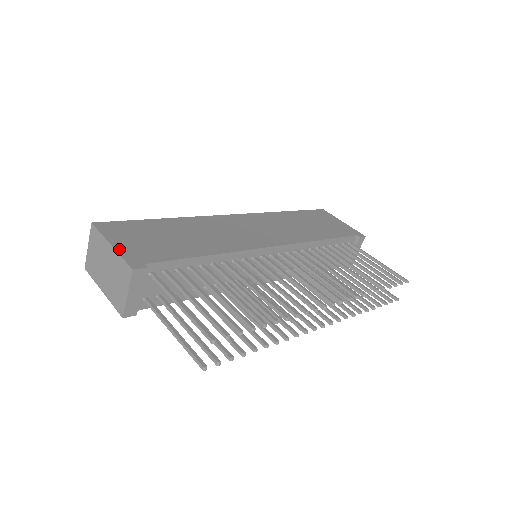
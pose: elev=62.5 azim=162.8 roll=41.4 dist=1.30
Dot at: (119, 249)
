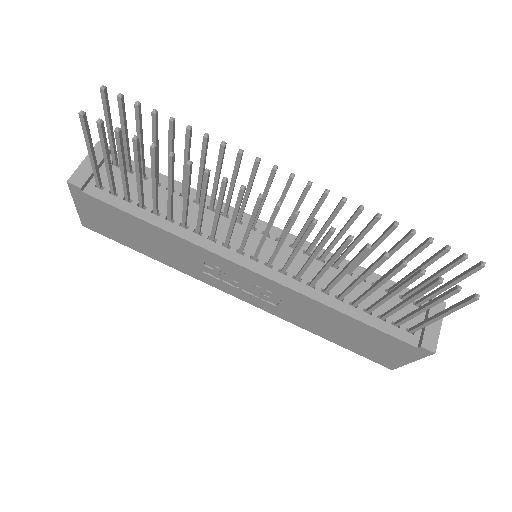
Dot at: occluded
